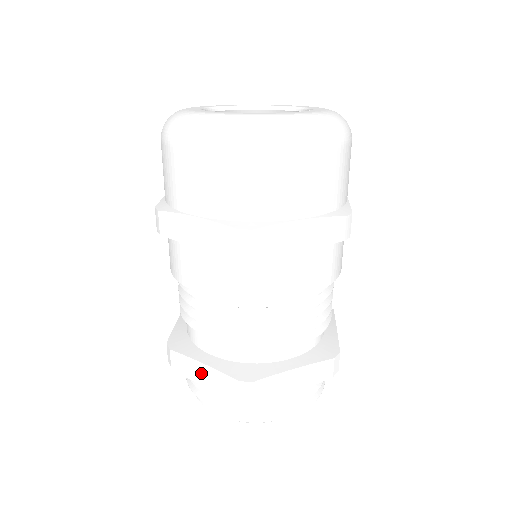
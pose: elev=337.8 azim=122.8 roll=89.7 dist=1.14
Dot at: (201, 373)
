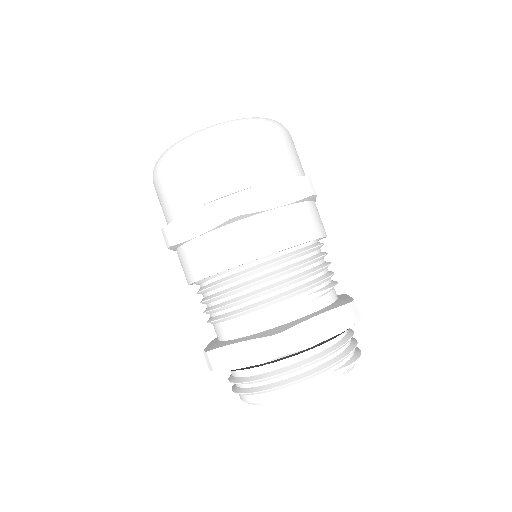
Dot at: (238, 355)
